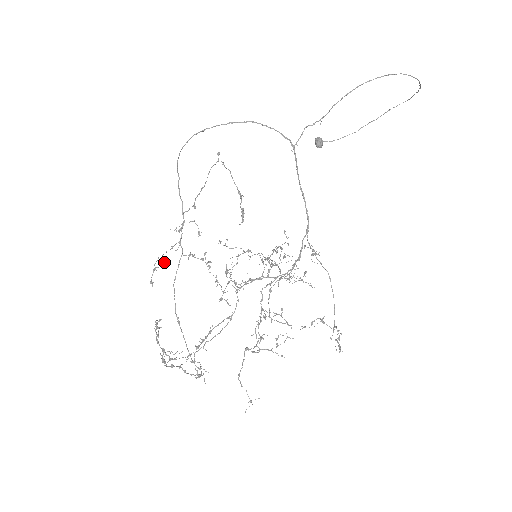
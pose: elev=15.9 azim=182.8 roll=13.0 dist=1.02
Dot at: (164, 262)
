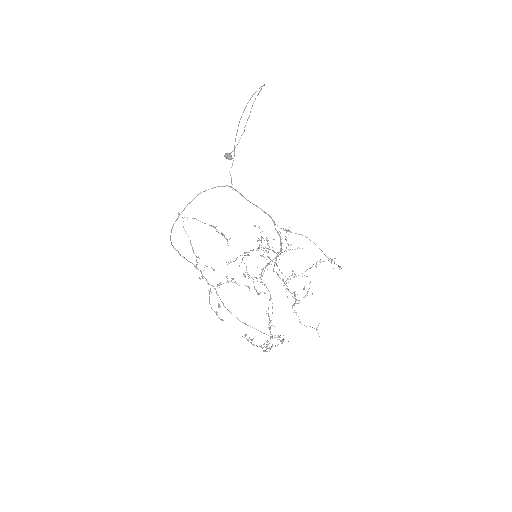
Dot at: (219, 305)
